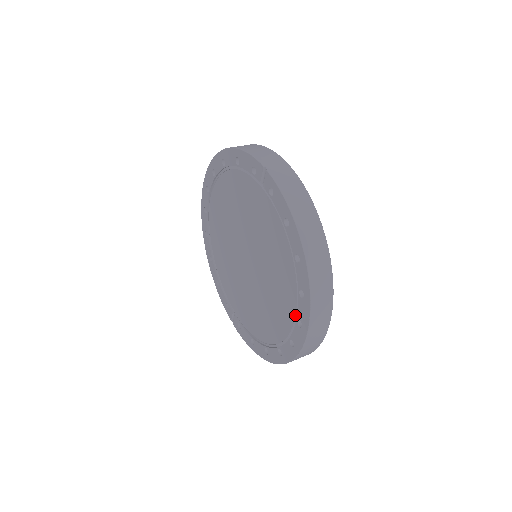
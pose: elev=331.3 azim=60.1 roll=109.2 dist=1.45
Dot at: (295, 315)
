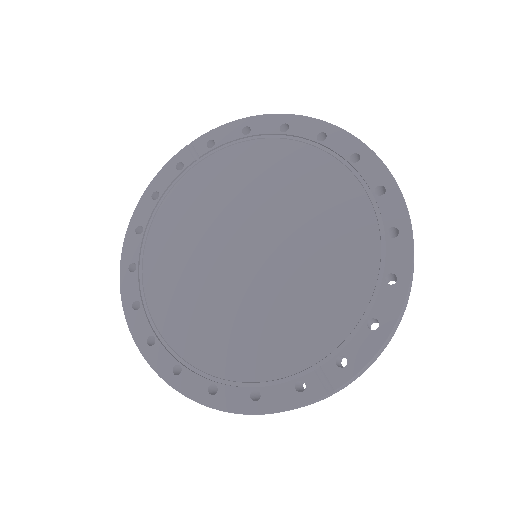
Dot at: (343, 164)
